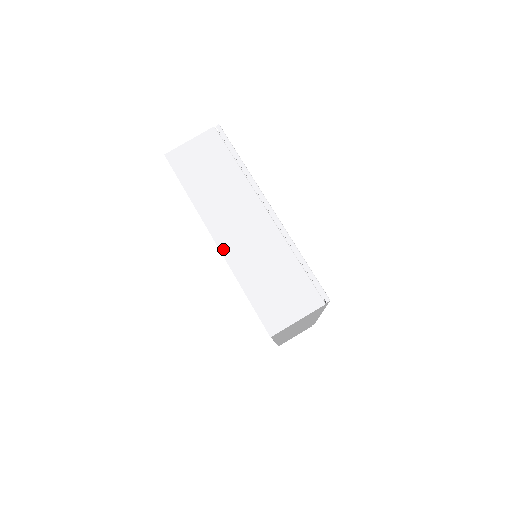
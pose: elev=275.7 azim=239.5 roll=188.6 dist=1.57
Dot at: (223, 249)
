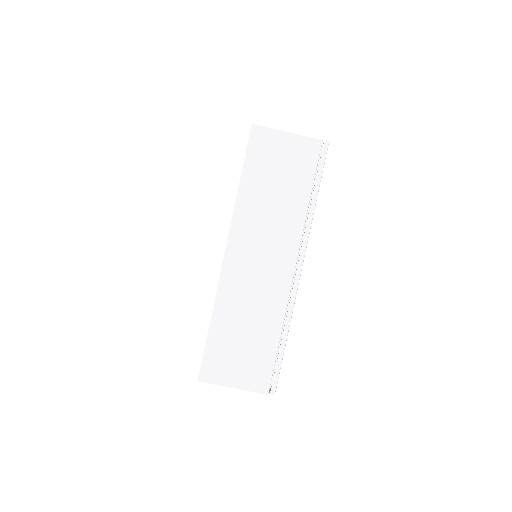
Dot at: (225, 269)
